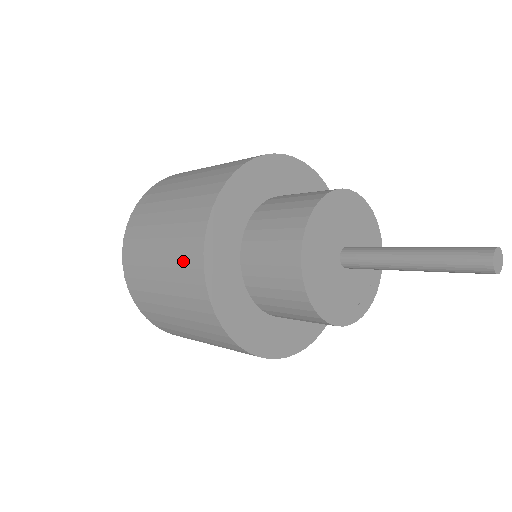
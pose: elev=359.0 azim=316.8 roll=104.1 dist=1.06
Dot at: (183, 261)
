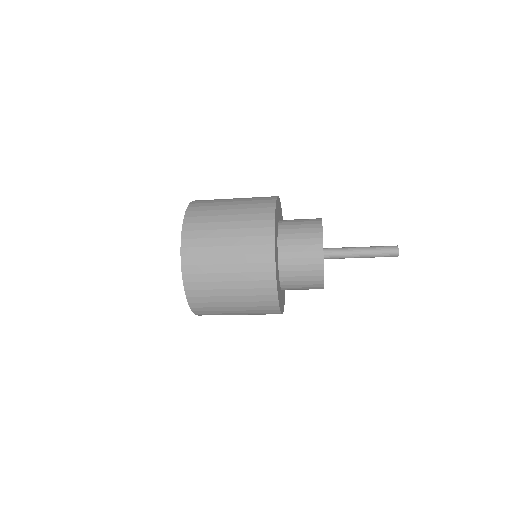
Dot at: (259, 299)
